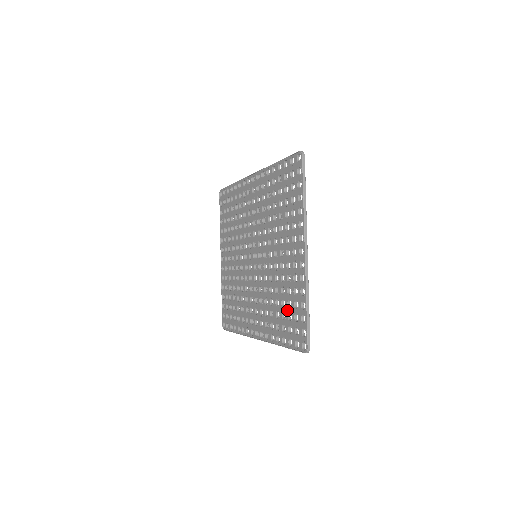
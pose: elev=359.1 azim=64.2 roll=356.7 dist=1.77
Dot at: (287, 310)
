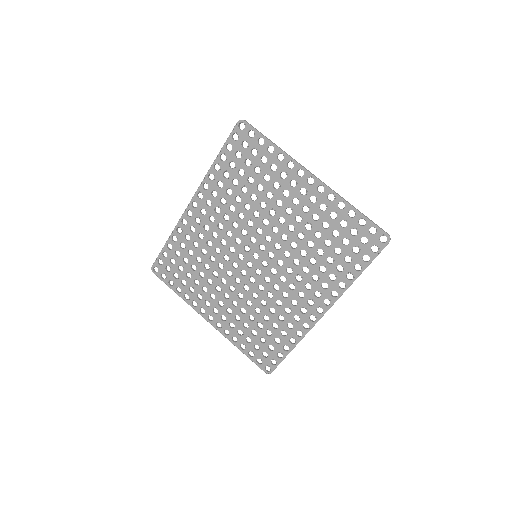
Dot at: (337, 241)
